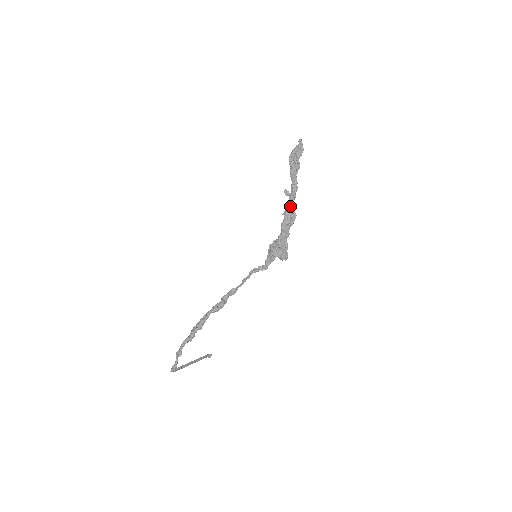
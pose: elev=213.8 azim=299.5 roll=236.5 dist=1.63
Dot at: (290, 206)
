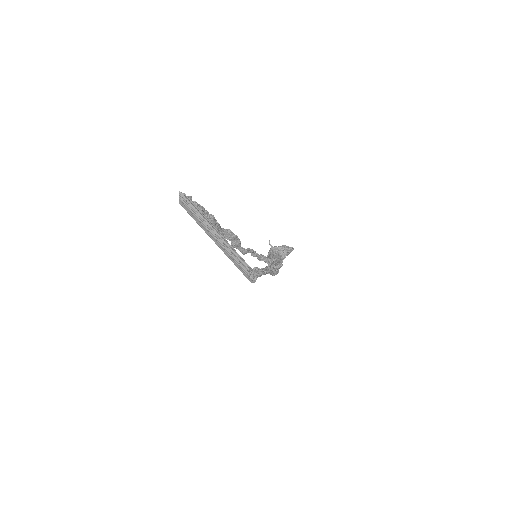
Dot at: occluded
